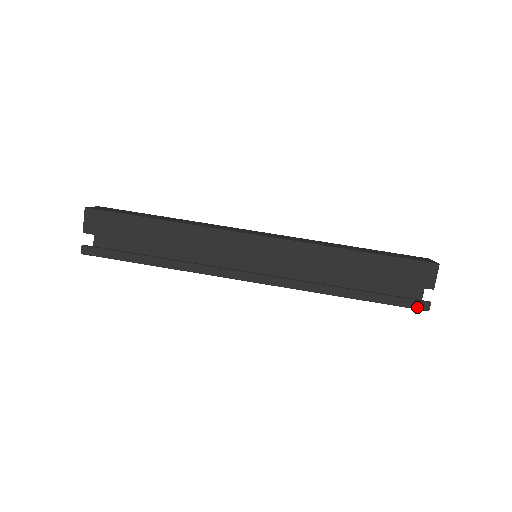
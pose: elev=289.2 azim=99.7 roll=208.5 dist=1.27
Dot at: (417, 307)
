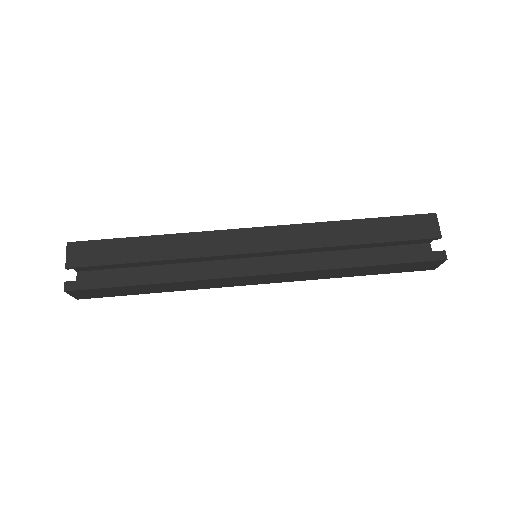
Dot at: (434, 258)
